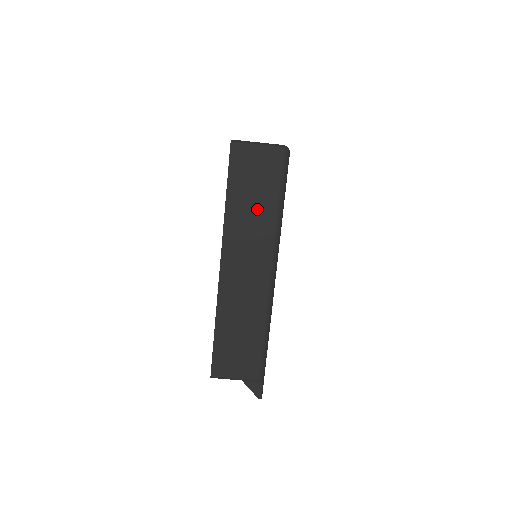
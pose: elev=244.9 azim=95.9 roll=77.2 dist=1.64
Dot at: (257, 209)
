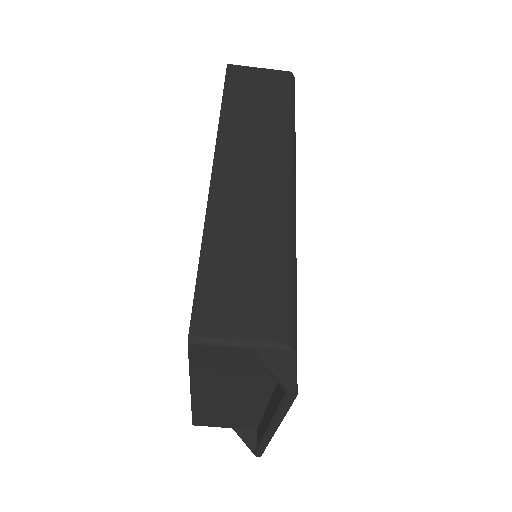
Dot at: (262, 115)
